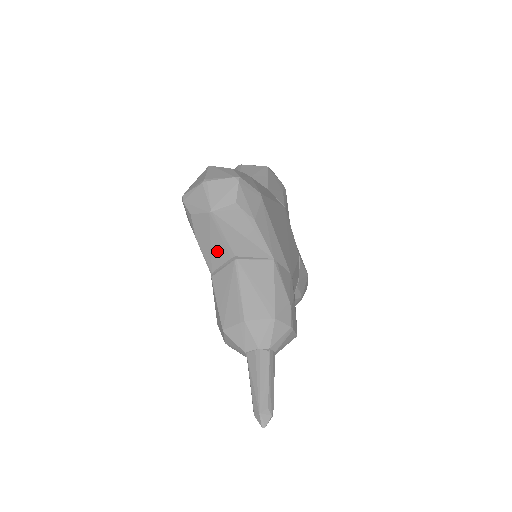
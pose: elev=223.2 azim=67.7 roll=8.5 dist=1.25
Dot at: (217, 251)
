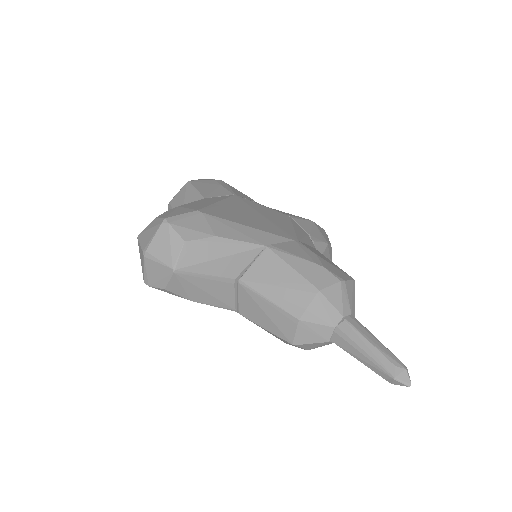
Dot at: (217, 291)
